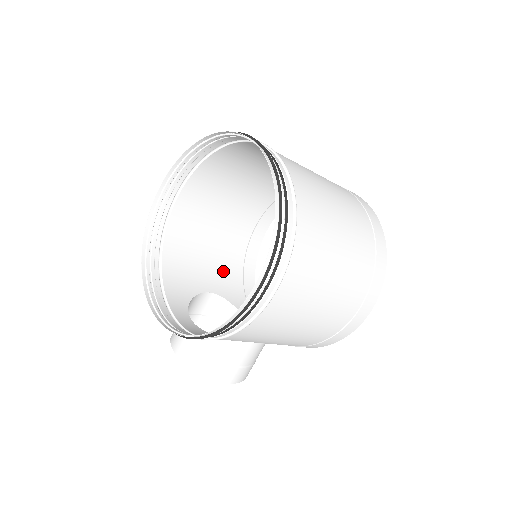
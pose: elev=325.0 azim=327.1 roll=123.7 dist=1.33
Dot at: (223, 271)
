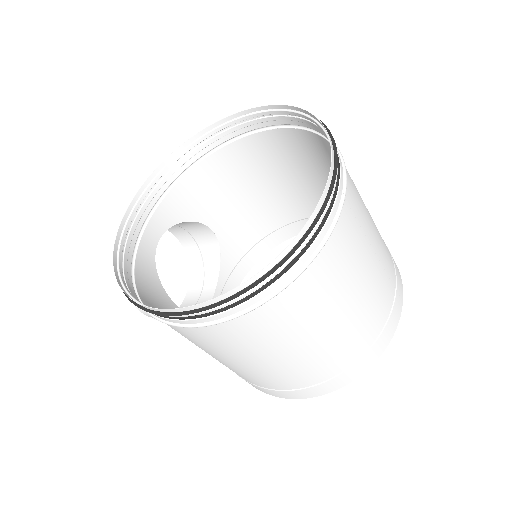
Dot at: (245, 222)
